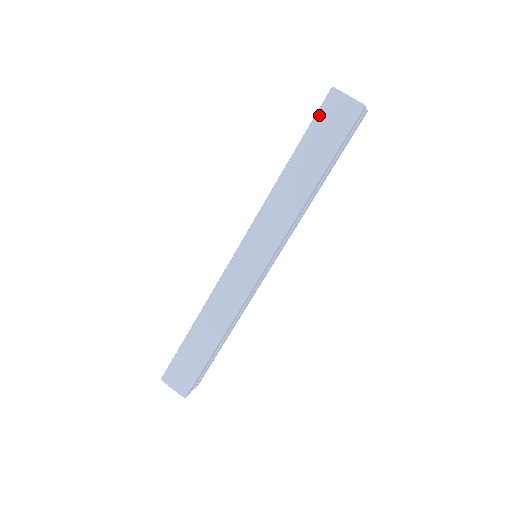
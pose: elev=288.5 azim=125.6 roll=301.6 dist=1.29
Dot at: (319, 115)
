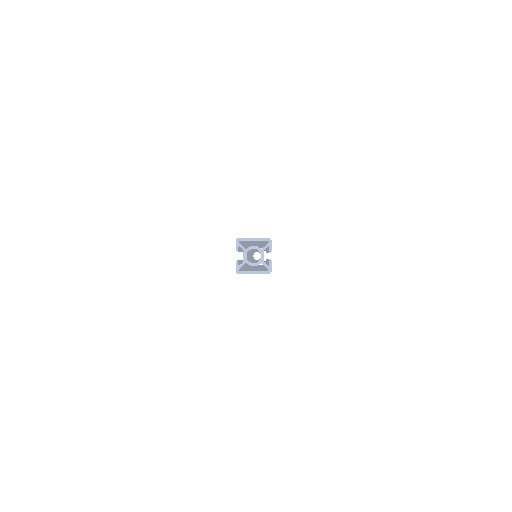
Dot at: occluded
